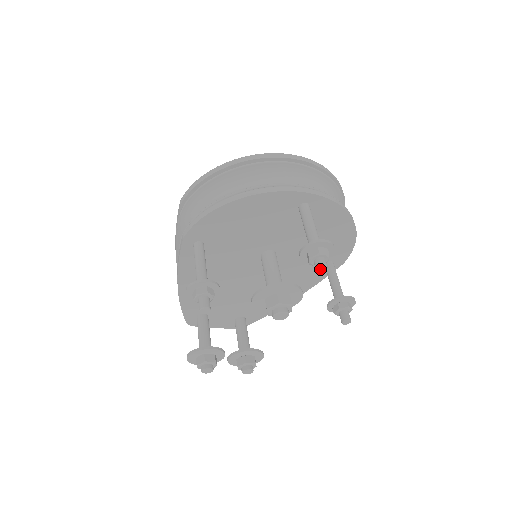
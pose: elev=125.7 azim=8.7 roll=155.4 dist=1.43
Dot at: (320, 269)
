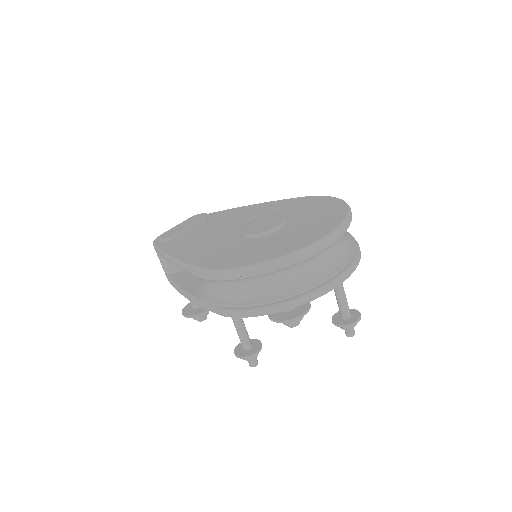
Dot at: occluded
